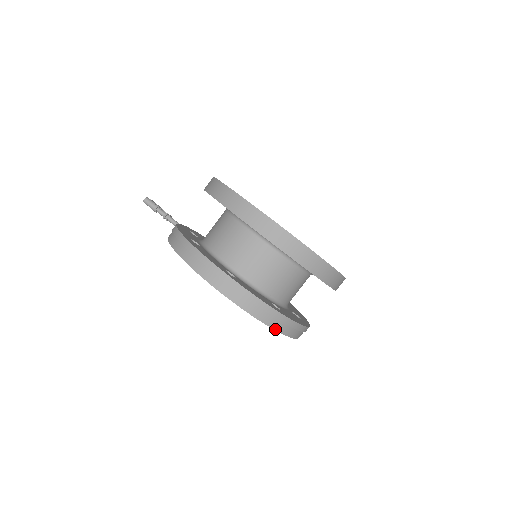
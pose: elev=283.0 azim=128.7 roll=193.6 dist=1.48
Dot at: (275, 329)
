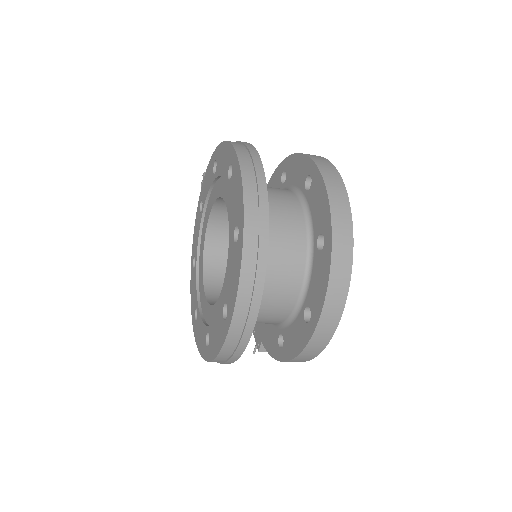
Dot at: (245, 232)
